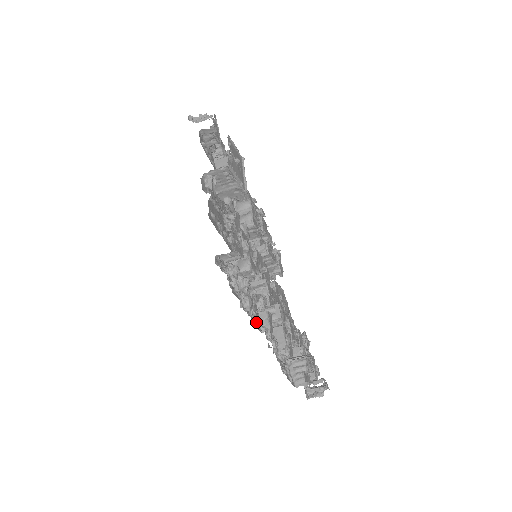
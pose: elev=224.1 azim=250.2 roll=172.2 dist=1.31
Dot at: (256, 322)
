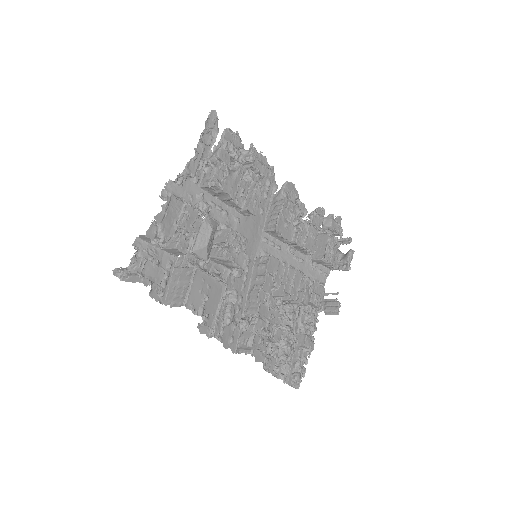
Dot at: (303, 359)
